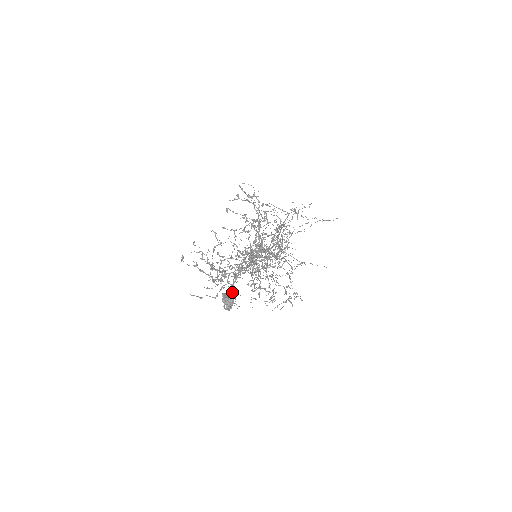
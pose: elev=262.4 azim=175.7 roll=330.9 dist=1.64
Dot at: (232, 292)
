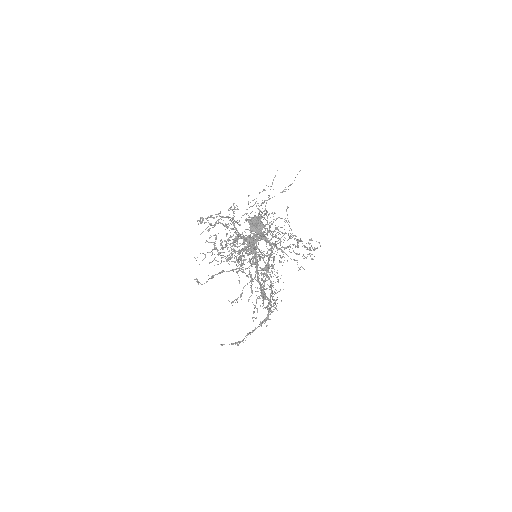
Dot at: (259, 259)
